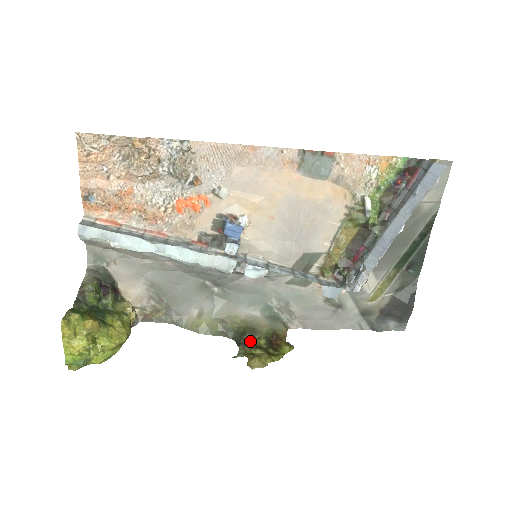
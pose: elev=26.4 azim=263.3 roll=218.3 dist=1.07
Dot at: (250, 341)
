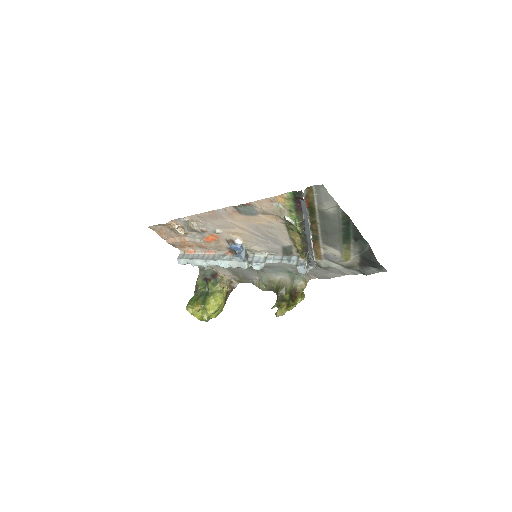
Dot at: (280, 297)
